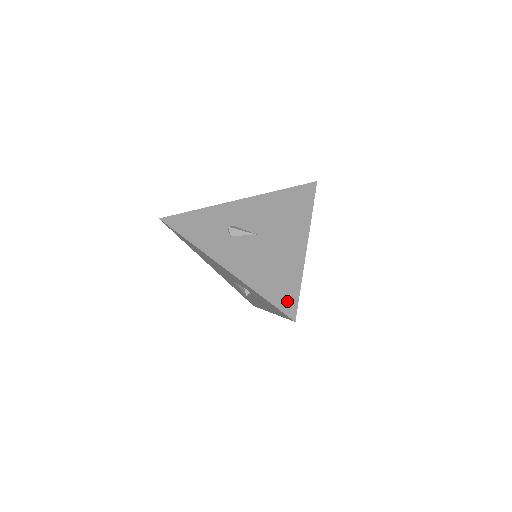
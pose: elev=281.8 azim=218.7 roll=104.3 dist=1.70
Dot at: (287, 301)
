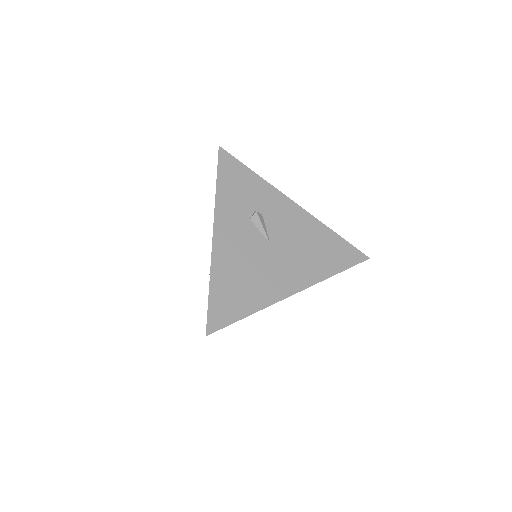
Dot at: (222, 314)
